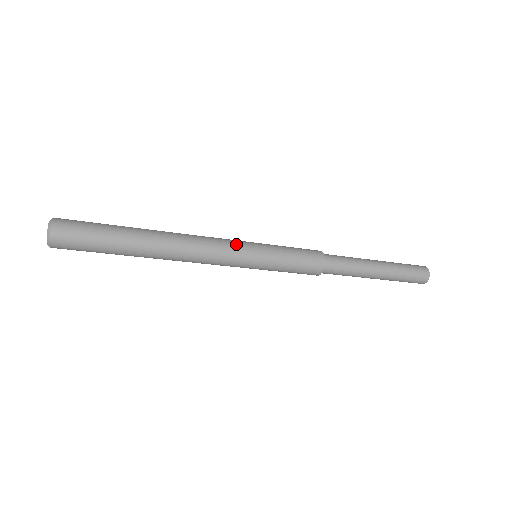
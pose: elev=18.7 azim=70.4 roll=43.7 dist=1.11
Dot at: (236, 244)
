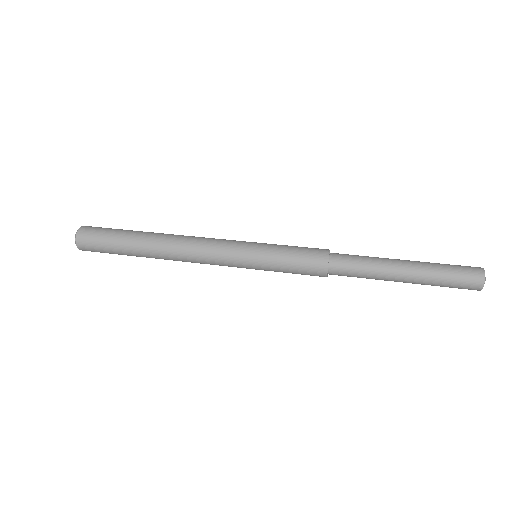
Dot at: (230, 243)
